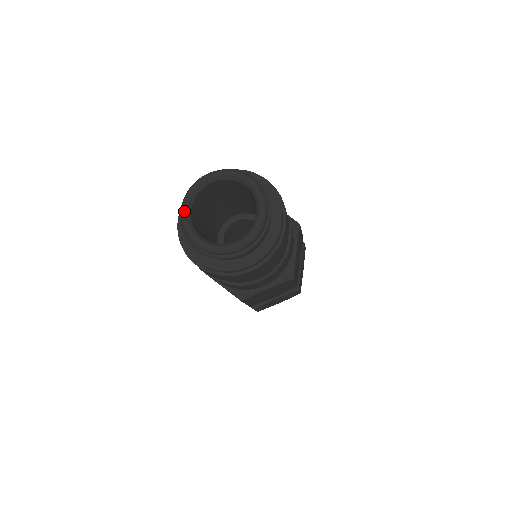
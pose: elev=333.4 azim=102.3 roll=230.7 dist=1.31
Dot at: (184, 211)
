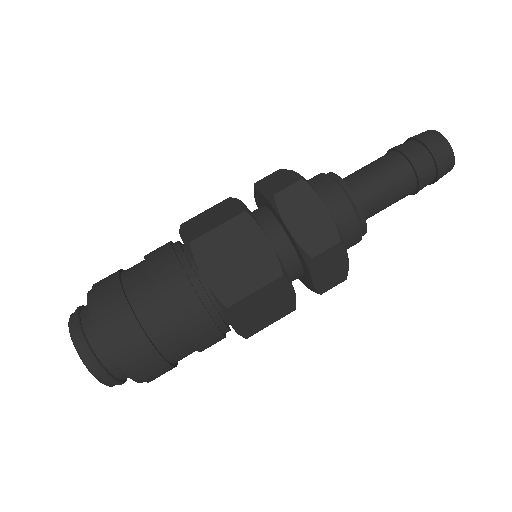
Dot at: occluded
